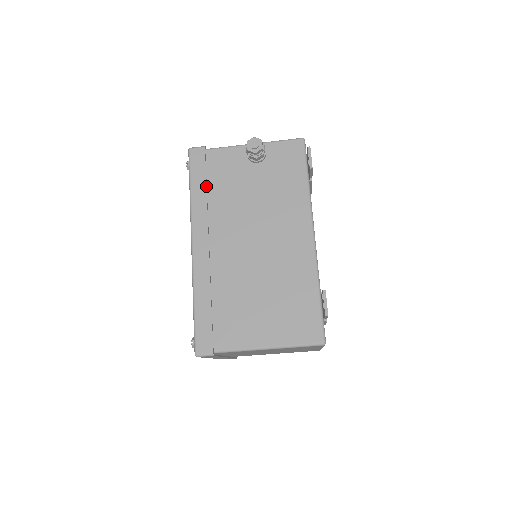
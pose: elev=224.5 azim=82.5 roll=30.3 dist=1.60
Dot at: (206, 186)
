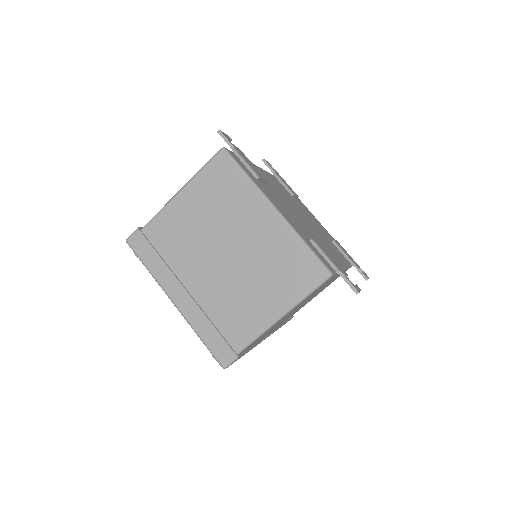
Dot at: occluded
